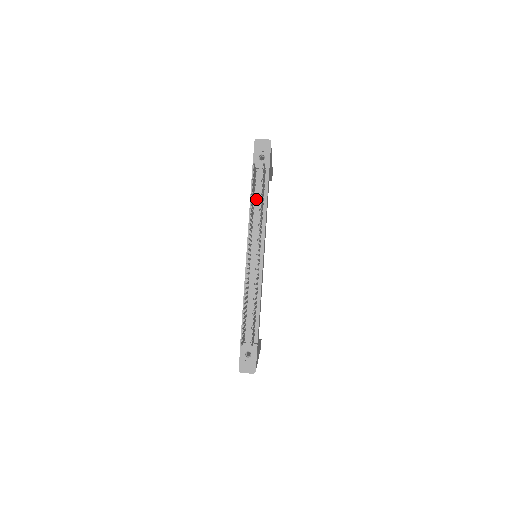
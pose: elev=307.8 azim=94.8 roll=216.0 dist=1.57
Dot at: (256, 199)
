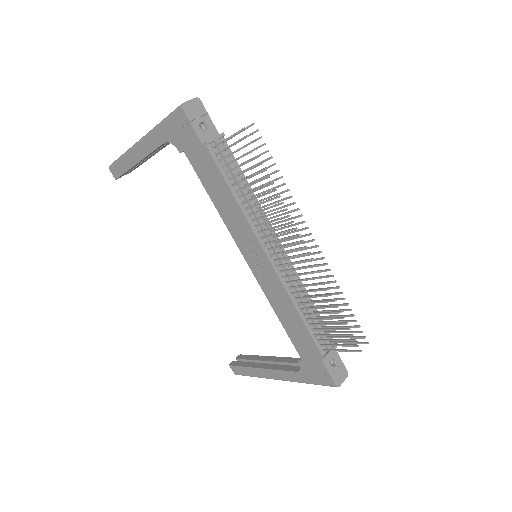
Dot at: (234, 183)
